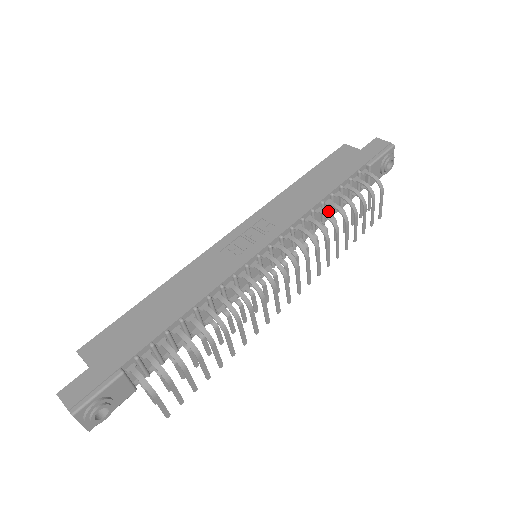
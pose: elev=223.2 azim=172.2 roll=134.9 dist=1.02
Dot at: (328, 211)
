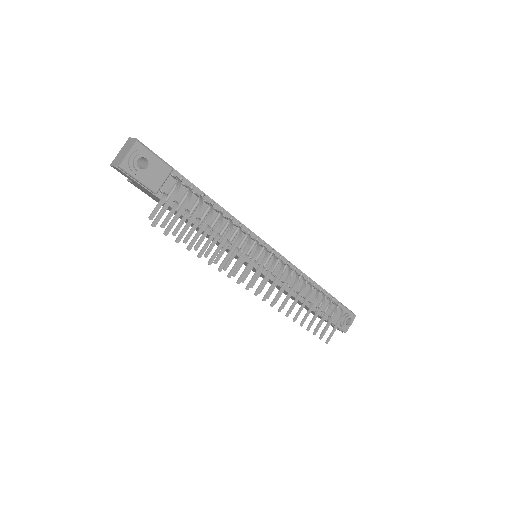
Dot at: (305, 294)
